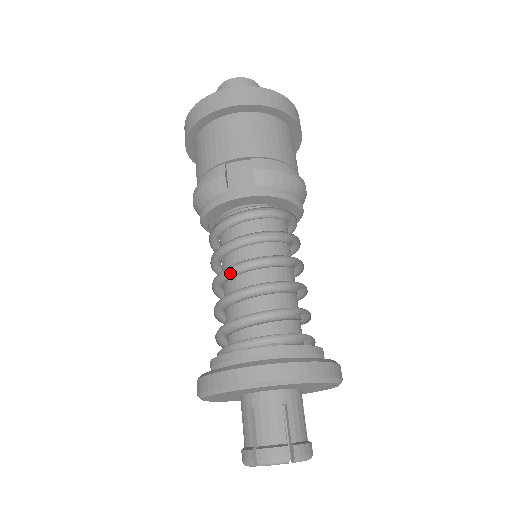
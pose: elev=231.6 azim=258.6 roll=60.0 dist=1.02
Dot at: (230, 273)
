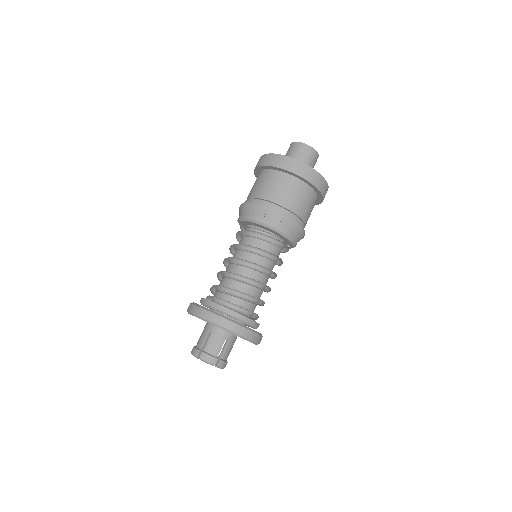
Dot at: (238, 261)
